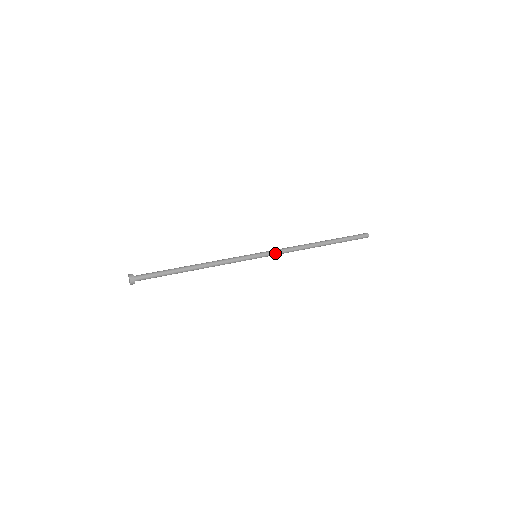
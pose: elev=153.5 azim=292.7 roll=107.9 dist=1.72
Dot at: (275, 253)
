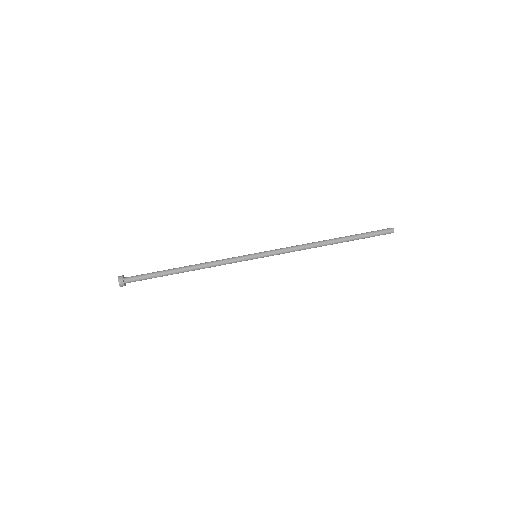
Dot at: (278, 252)
